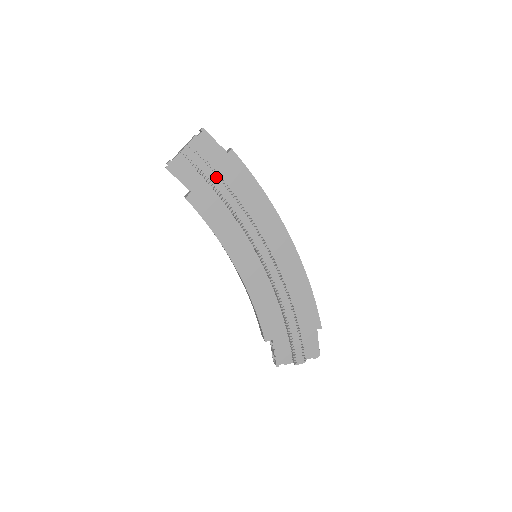
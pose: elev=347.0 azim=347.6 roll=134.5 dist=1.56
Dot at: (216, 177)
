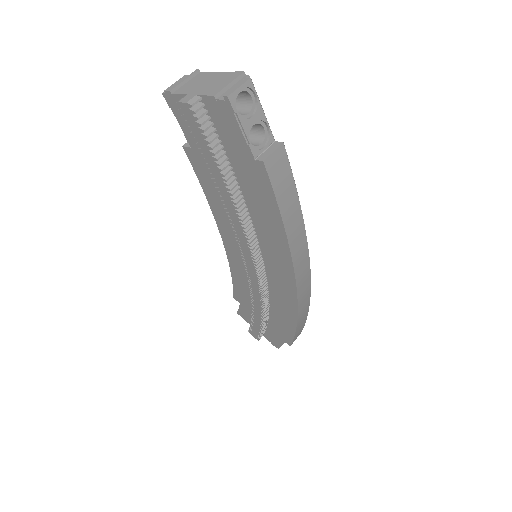
Dot at: (219, 172)
